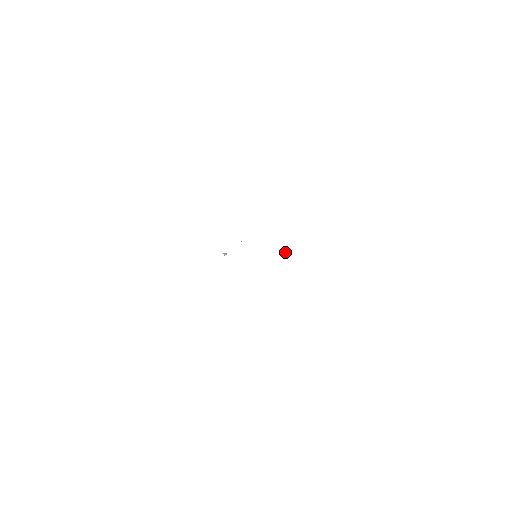
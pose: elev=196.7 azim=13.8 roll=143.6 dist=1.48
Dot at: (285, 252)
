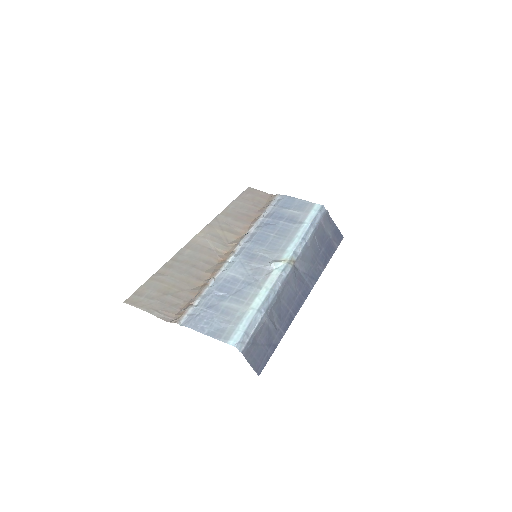
Dot at: (270, 265)
